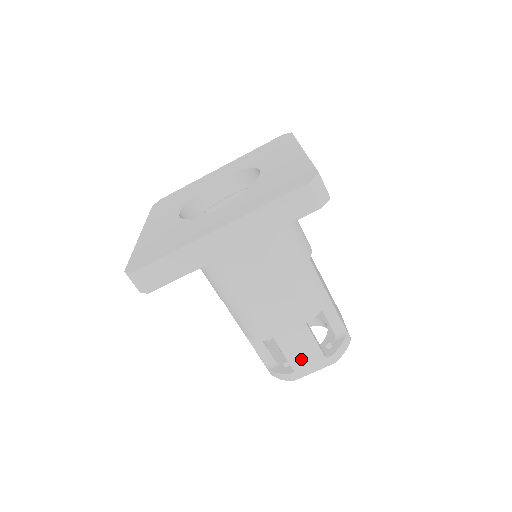
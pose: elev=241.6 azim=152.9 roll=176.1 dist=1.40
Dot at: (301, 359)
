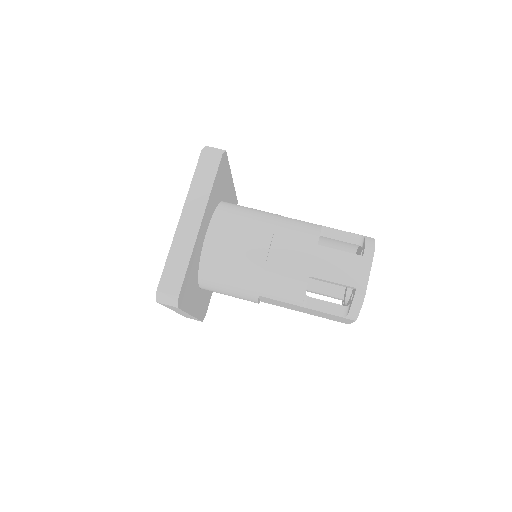
Dot at: (348, 274)
